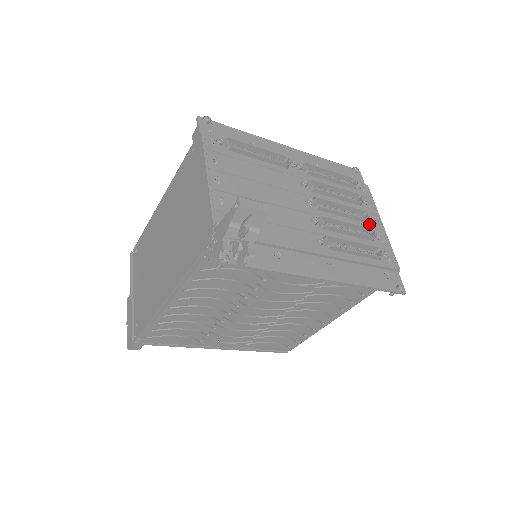
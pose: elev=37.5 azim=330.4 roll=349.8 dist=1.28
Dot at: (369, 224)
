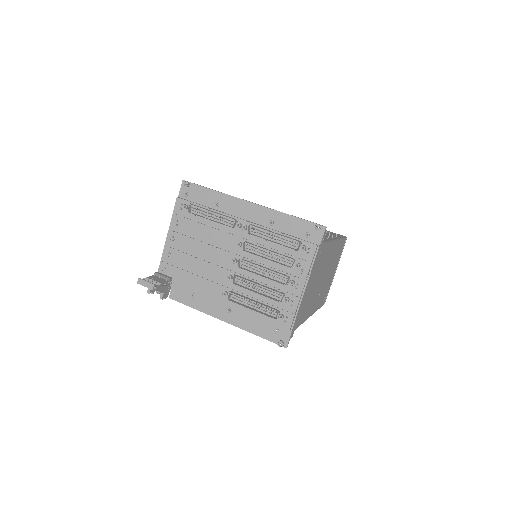
Dot at: (287, 287)
